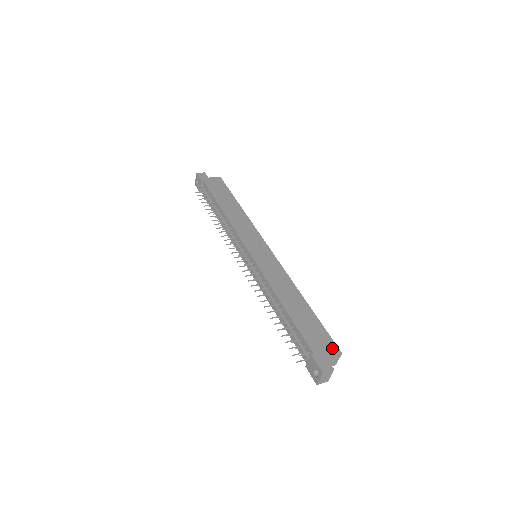
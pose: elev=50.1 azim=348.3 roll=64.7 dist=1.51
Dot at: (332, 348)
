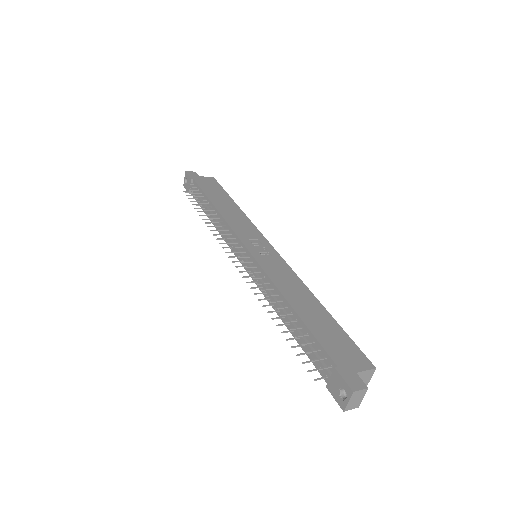
Dot at: (362, 361)
